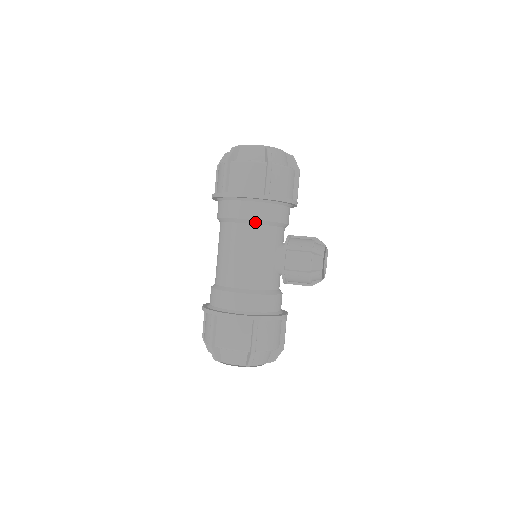
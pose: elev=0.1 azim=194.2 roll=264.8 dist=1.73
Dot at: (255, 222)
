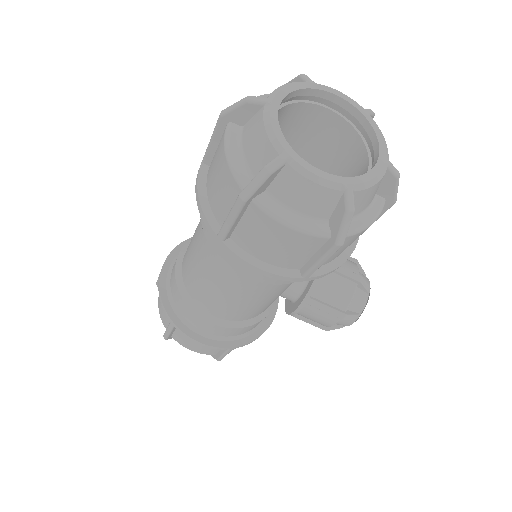
Dot at: occluded
